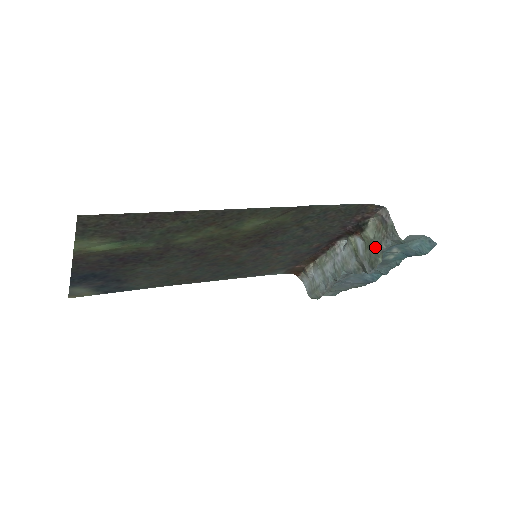
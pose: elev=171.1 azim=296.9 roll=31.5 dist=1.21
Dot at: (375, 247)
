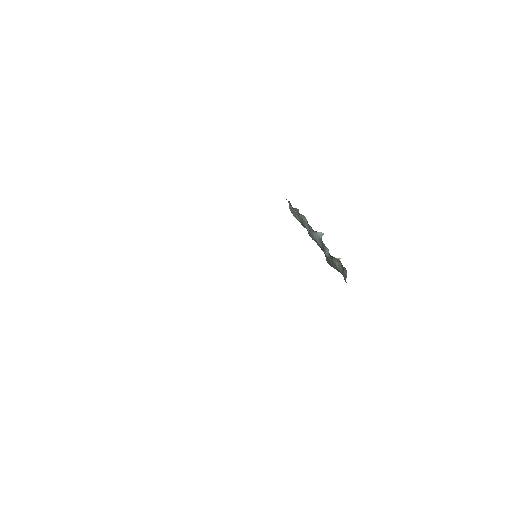
Dot at: (334, 265)
